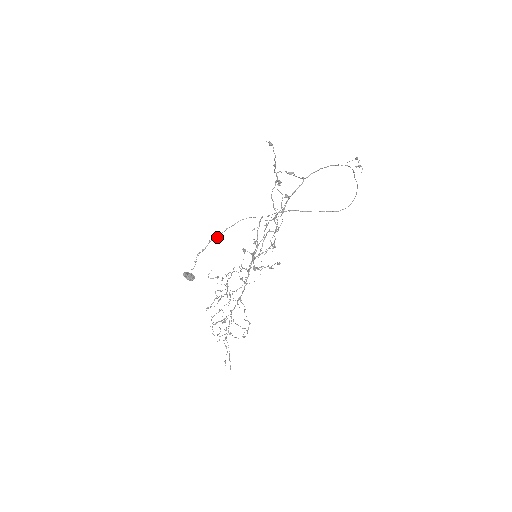
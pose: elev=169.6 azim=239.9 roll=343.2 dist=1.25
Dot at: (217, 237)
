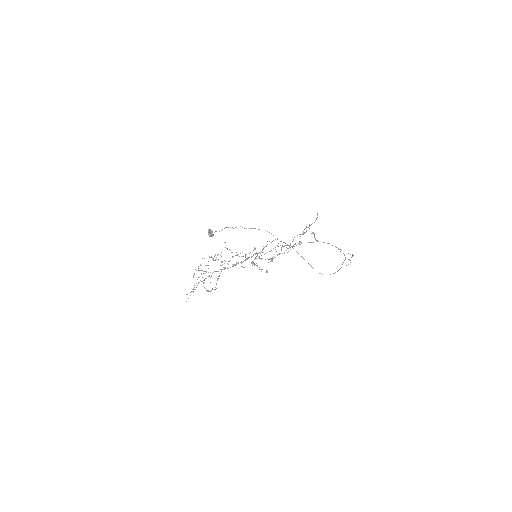
Dot at: (246, 228)
